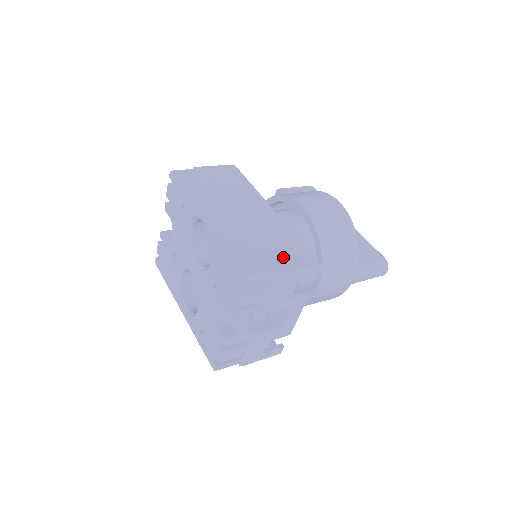
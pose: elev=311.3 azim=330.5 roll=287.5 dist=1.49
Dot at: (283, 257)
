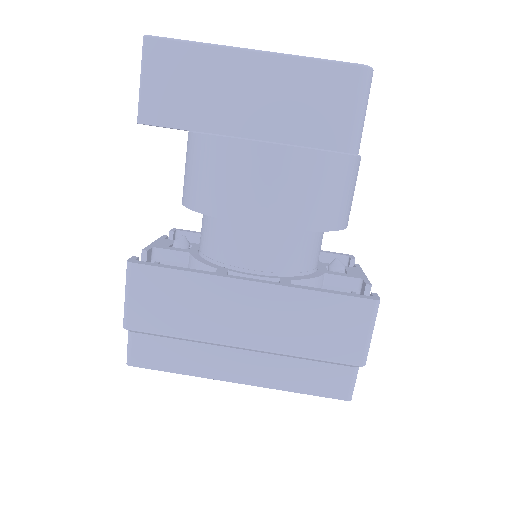
Dot at: (342, 339)
